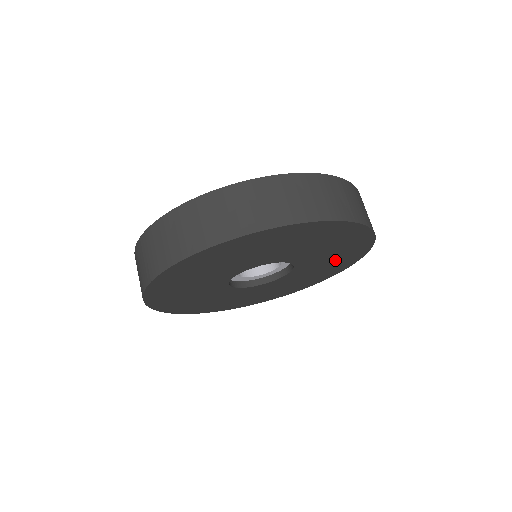
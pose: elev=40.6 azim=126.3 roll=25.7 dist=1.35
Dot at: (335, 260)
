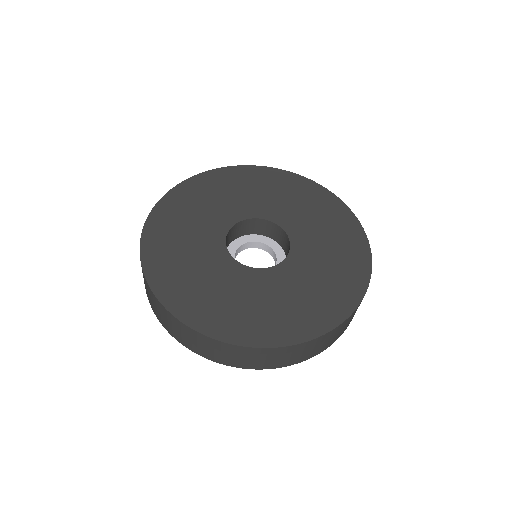
Dot at: occluded
